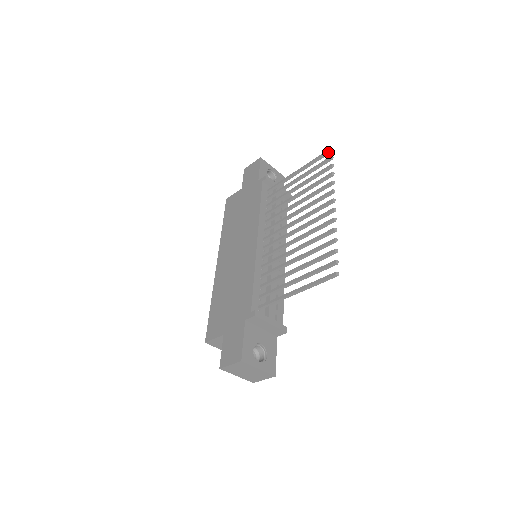
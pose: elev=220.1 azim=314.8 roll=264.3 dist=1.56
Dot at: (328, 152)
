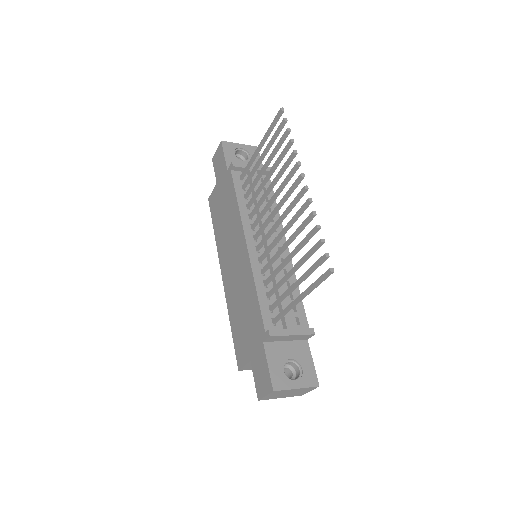
Dot at: (280, 114)
